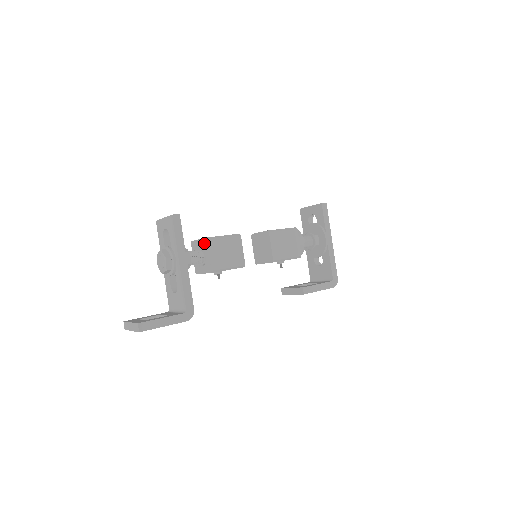
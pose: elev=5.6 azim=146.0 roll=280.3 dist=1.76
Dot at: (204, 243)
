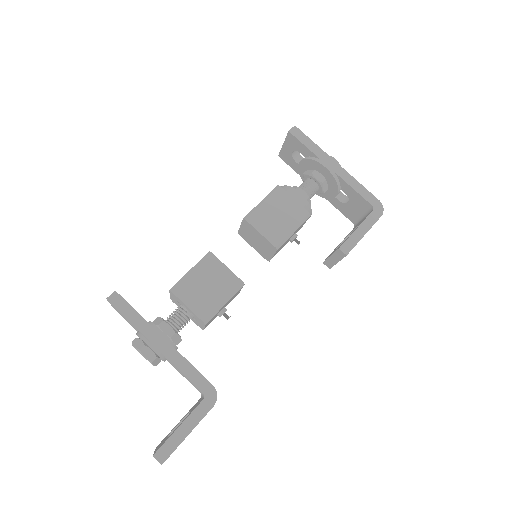
Dot at: (174, 296)
